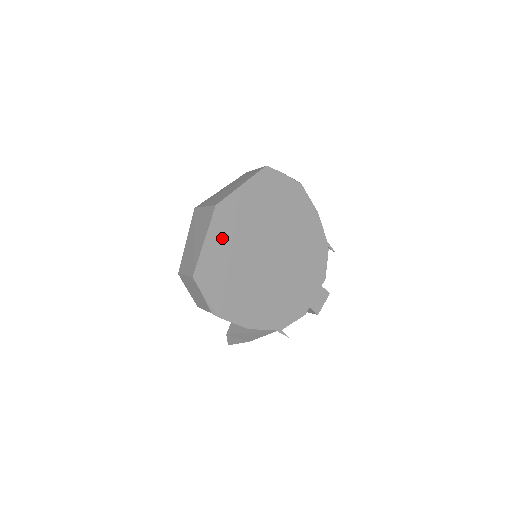
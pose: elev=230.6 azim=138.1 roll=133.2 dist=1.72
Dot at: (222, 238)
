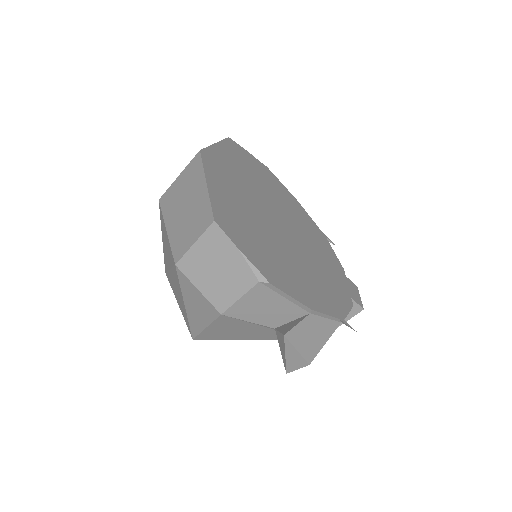
Dot at: (224, 188)
